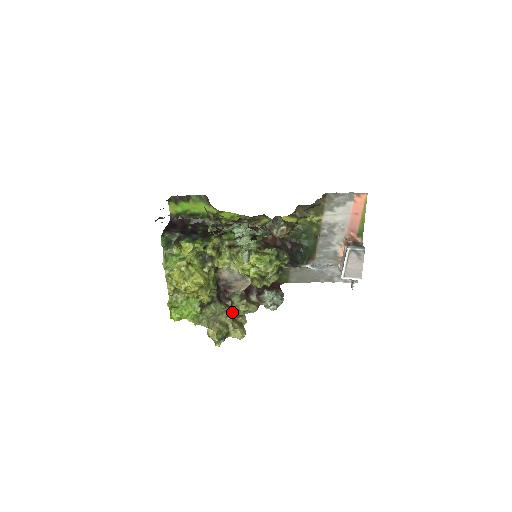
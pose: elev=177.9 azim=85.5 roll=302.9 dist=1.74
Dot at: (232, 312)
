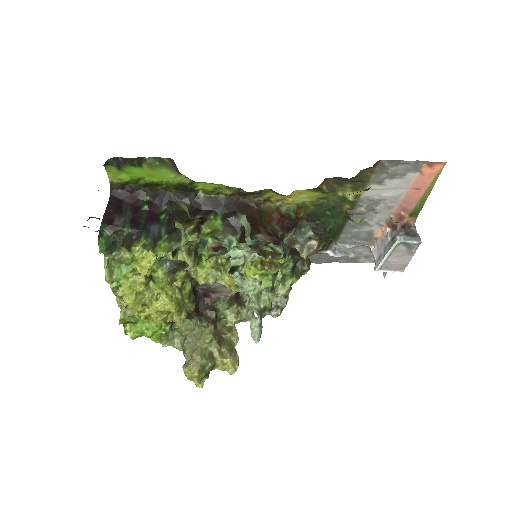
Dot at: (216, 322)
